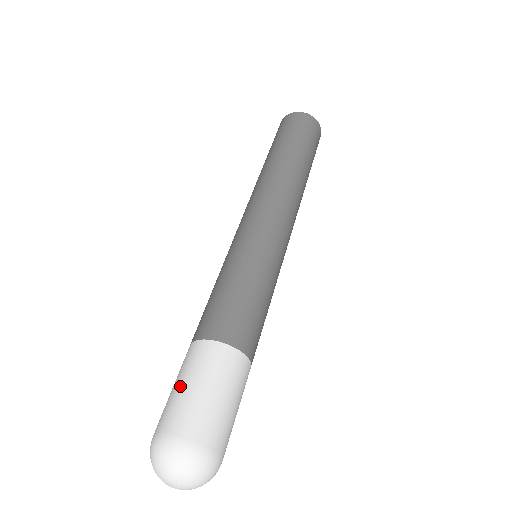
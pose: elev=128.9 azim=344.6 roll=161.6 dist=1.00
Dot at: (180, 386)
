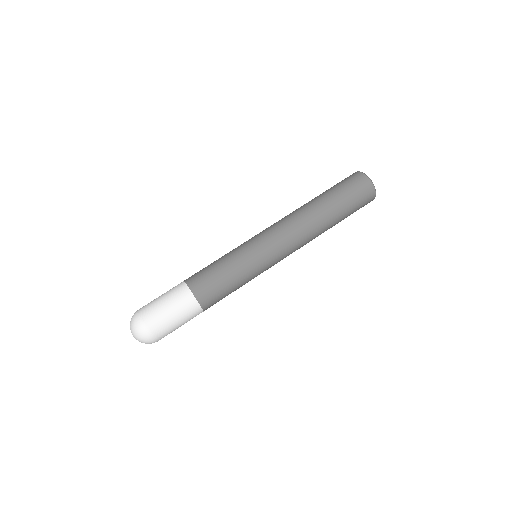
Dot at: (166, 305)
